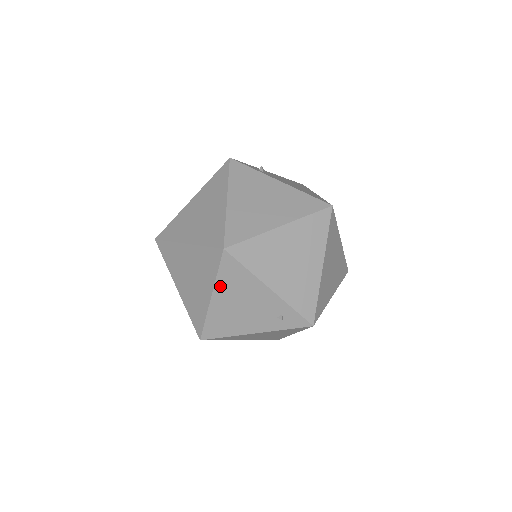
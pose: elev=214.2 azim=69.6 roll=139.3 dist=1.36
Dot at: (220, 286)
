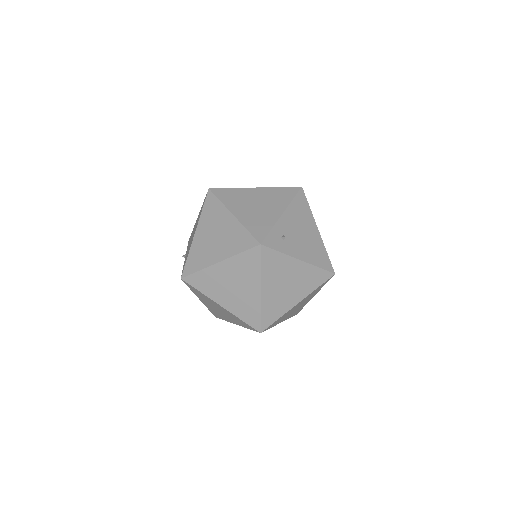
Dot at: occluded
